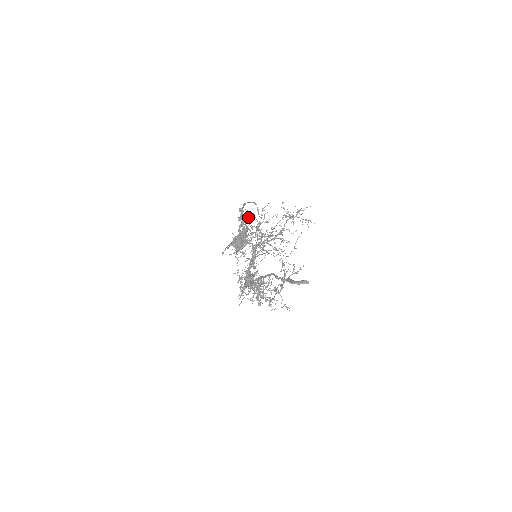
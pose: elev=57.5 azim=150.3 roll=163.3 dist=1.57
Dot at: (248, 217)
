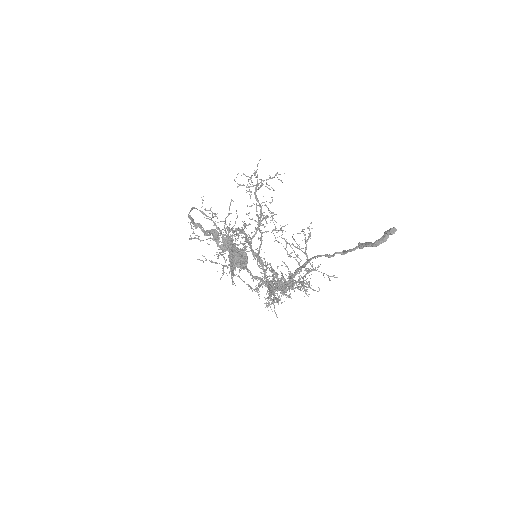
Dot at: occluded
